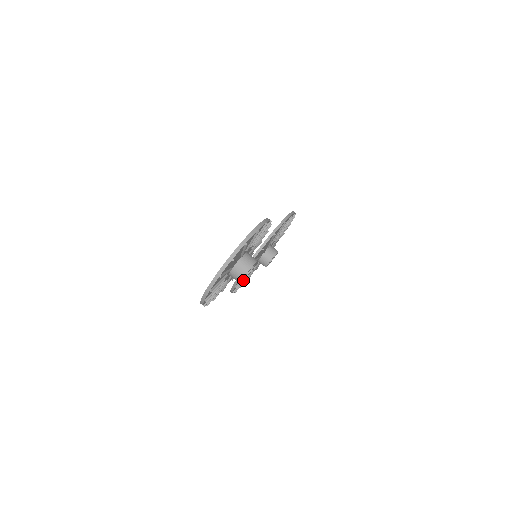
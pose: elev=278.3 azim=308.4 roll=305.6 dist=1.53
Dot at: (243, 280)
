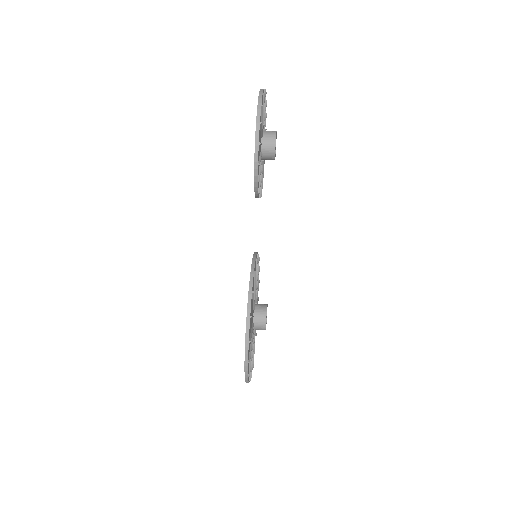
Dot at: occluded
